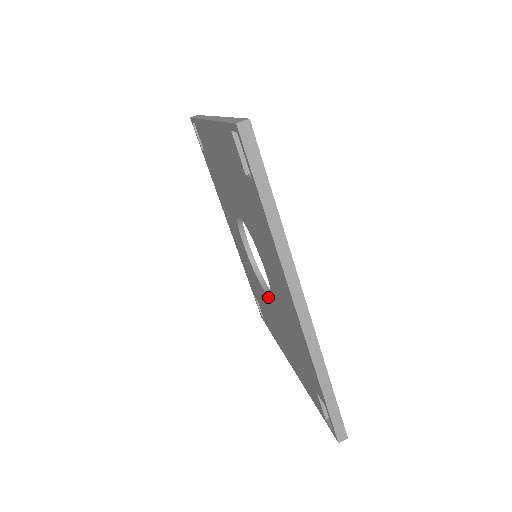
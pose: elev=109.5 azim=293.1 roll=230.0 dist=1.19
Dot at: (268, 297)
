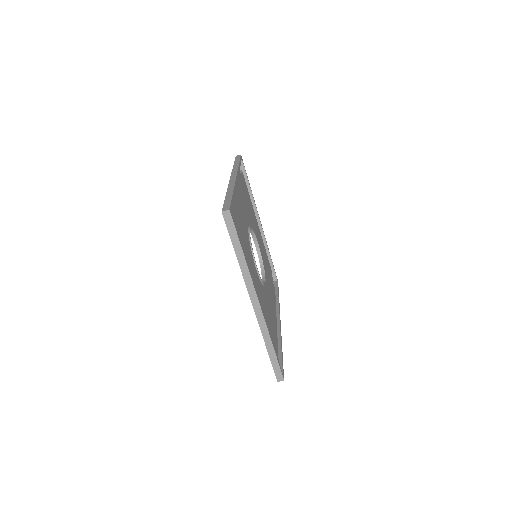
Dot at: (256, 248)
